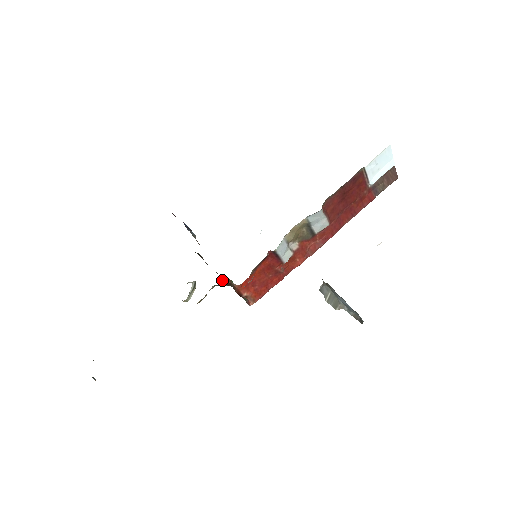
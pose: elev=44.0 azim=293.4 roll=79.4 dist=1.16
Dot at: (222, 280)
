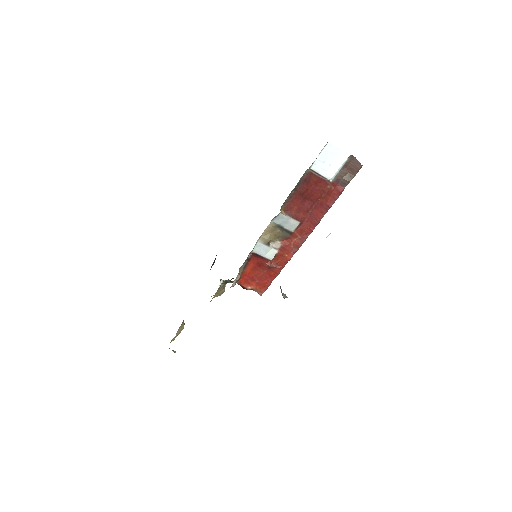
Dot at: occluded
